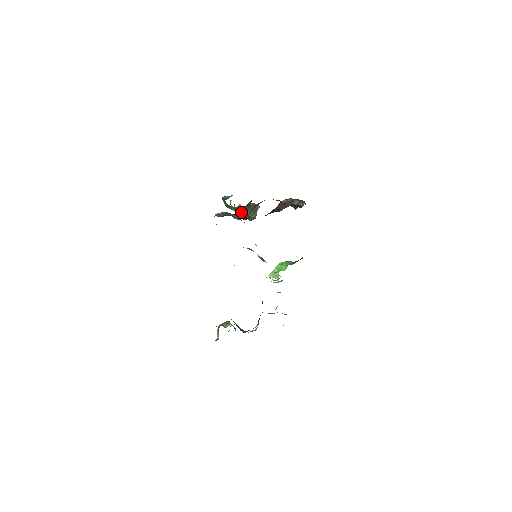
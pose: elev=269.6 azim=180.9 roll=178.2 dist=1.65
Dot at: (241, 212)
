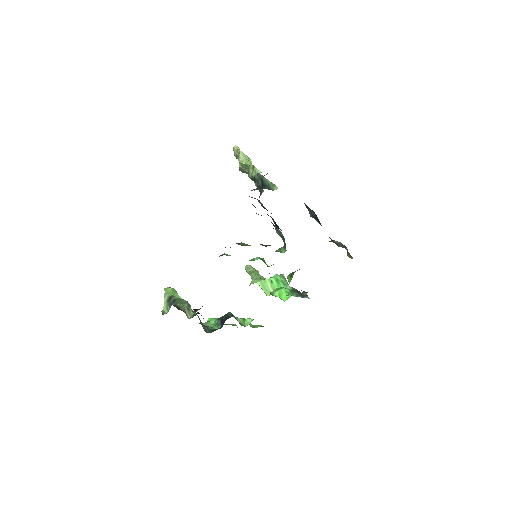
Dot at: (247, 170)
